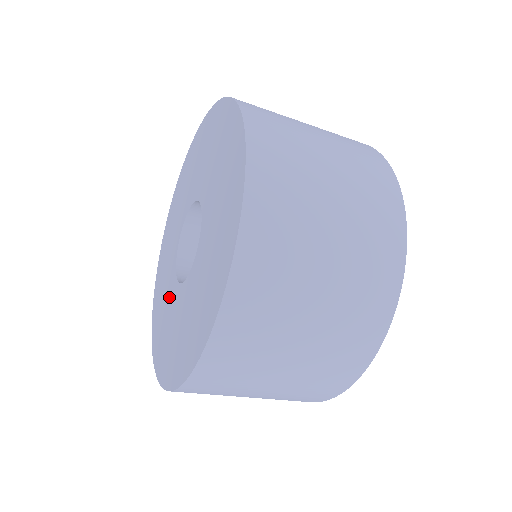
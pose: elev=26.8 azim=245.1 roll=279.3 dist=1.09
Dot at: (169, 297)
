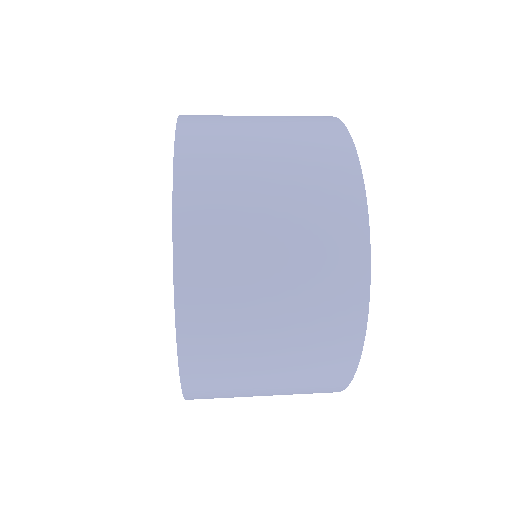
Dot at: occluded
